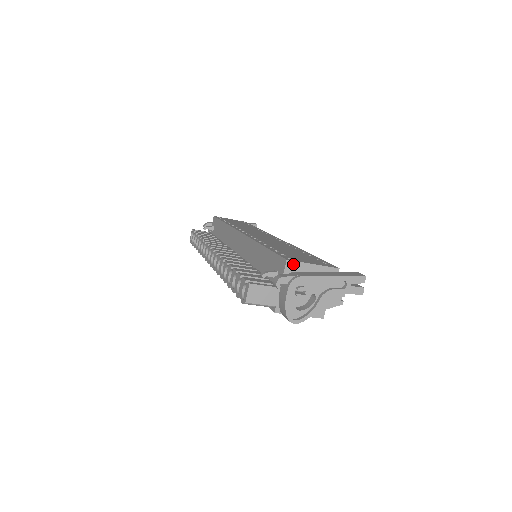
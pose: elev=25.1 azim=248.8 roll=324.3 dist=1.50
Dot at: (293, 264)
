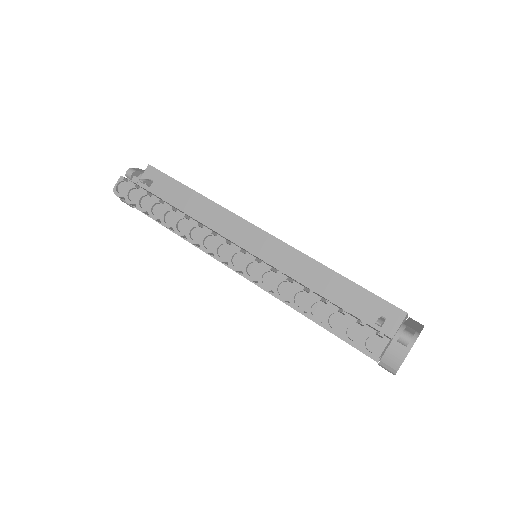
Dot at: (406, 316)
